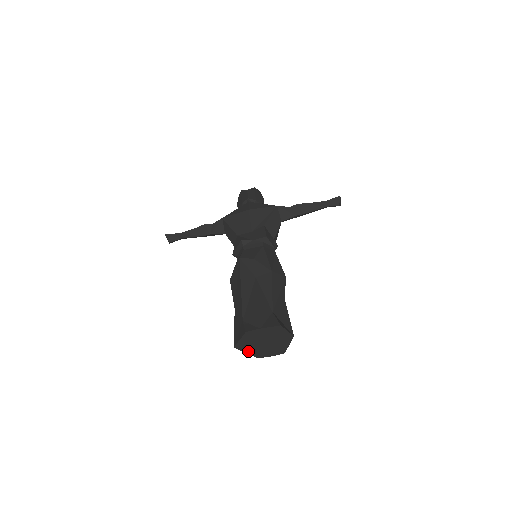
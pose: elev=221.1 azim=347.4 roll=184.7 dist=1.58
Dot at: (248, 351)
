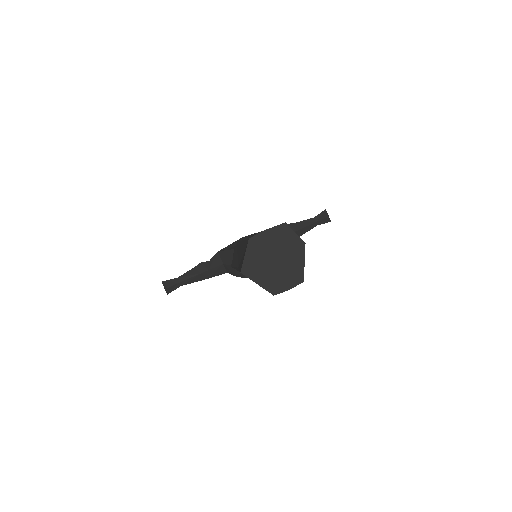
Dot at: (259, 280)
